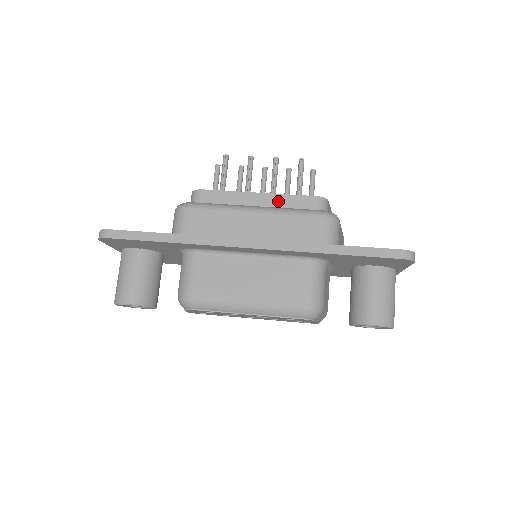
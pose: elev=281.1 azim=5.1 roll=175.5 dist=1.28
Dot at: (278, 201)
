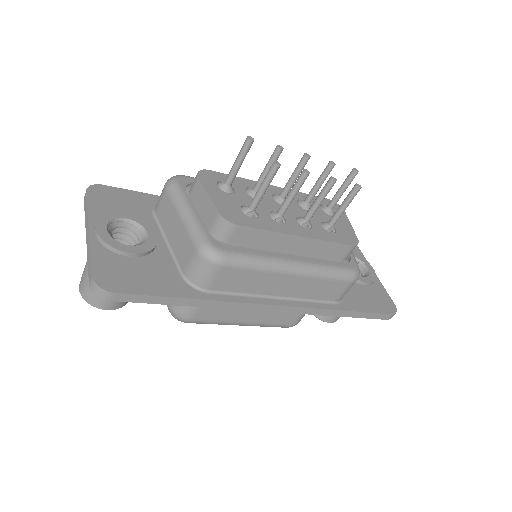
Dot at: (315, 246)
